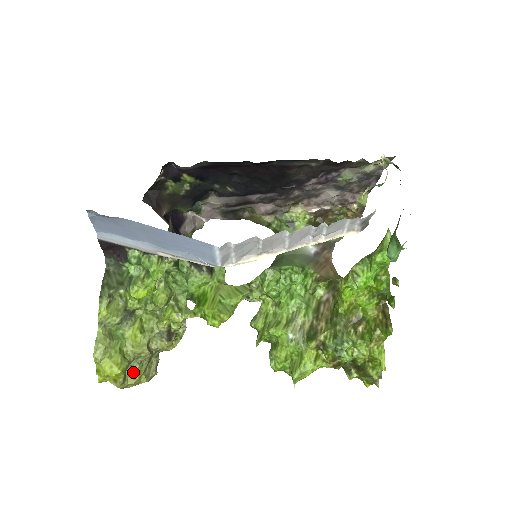
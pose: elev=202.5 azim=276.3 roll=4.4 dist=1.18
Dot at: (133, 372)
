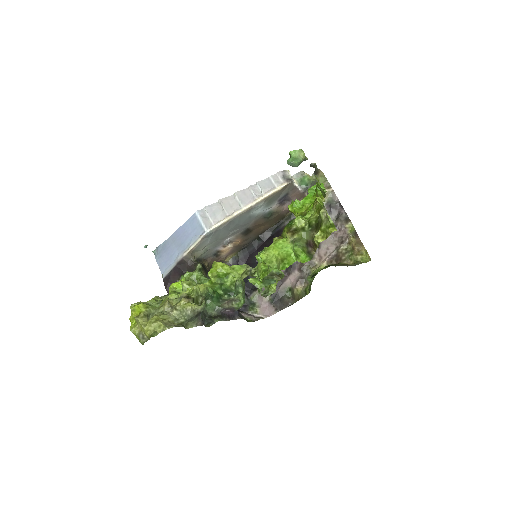
Dot at: (154, 316)
